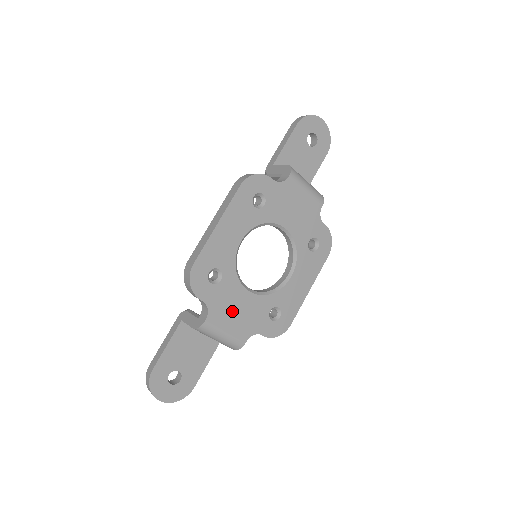
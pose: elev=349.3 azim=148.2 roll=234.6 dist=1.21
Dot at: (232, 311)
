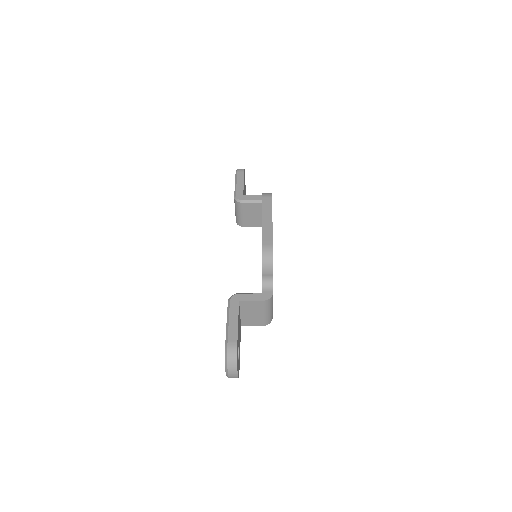
Dot at: occluded
